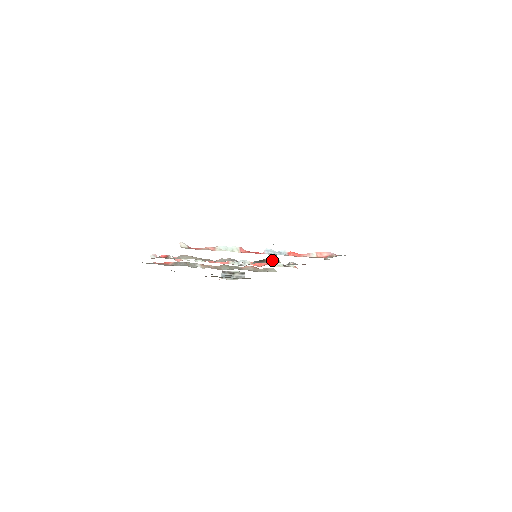
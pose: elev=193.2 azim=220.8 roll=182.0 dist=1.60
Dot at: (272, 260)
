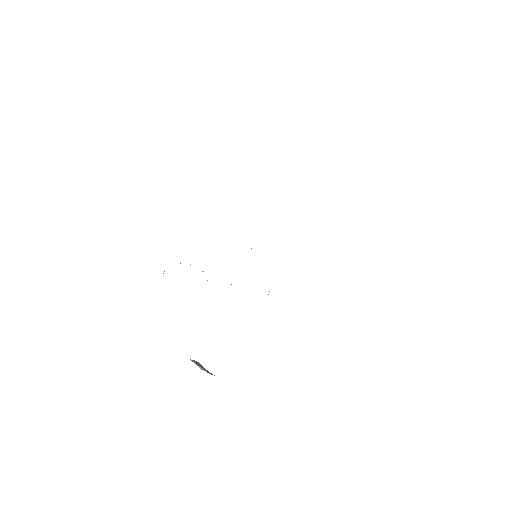
Dot at: occluded
